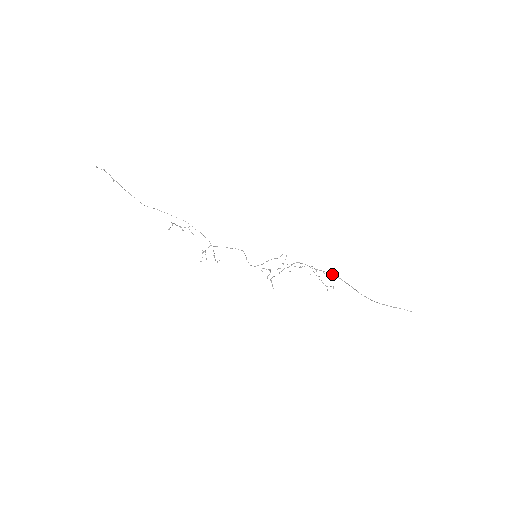
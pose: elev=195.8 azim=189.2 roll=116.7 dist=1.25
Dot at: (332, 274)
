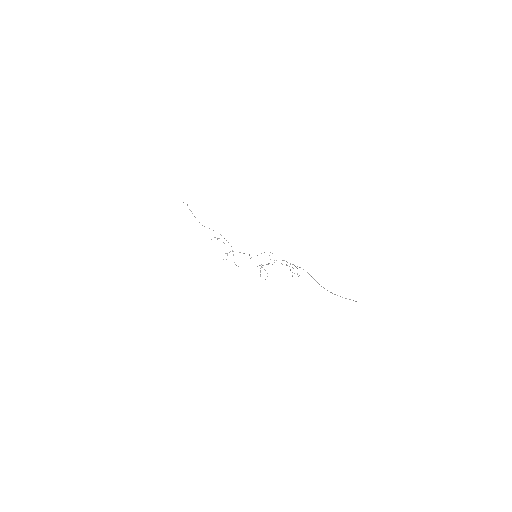
Dot at: (300, 267)
